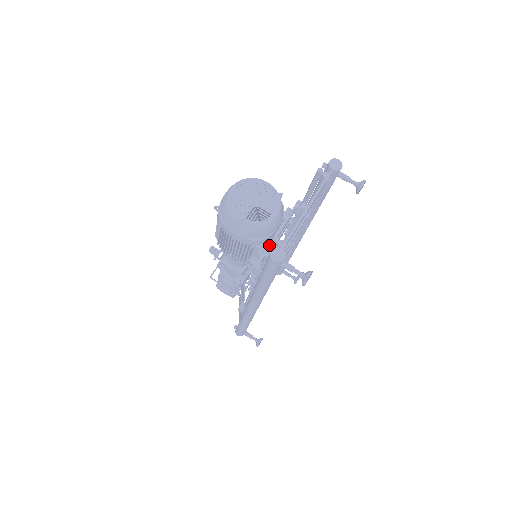
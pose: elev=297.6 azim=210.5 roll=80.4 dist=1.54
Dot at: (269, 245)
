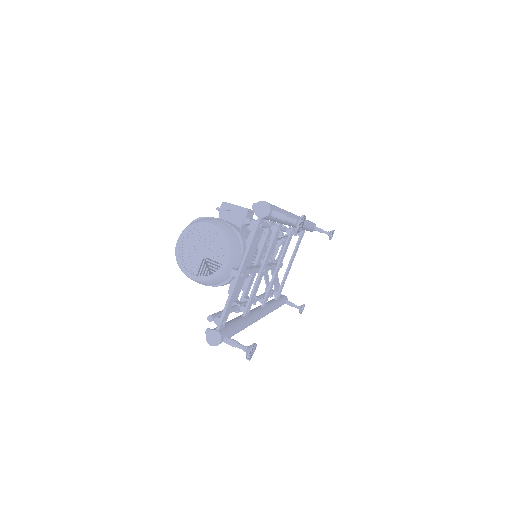
Dot at: occluded
